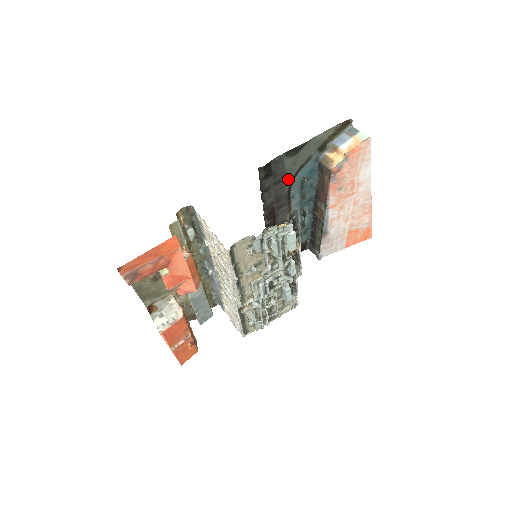
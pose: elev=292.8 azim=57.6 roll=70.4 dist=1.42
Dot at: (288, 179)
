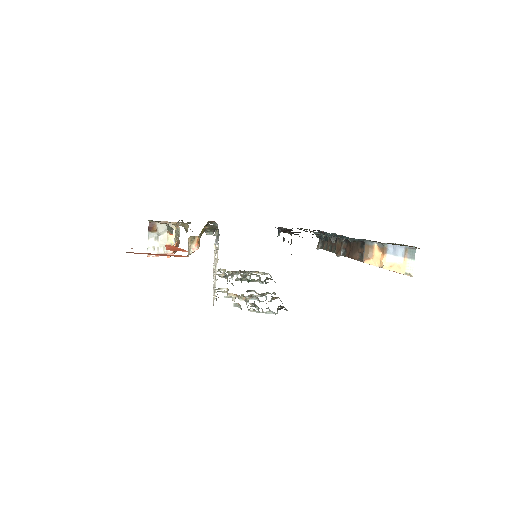
Dot at: occluded
